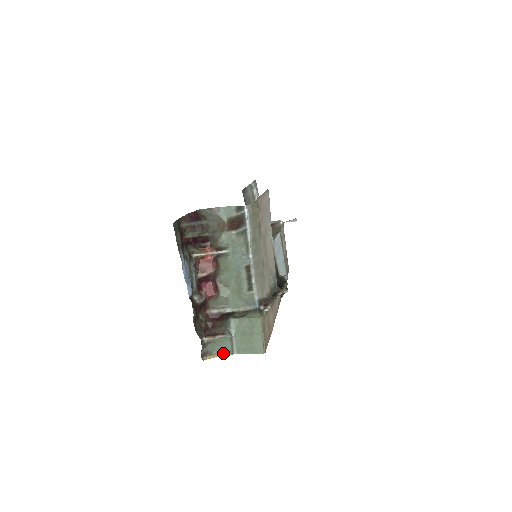
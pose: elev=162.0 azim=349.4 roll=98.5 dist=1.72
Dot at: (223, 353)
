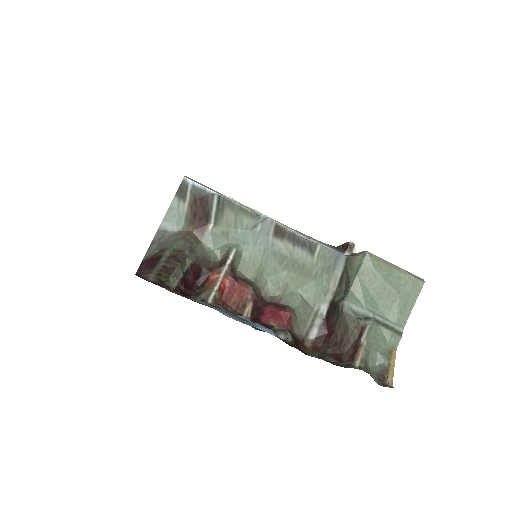
Dot at: (393, 350)
